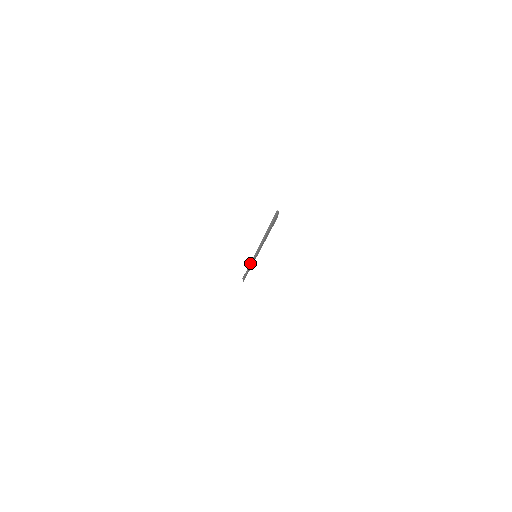
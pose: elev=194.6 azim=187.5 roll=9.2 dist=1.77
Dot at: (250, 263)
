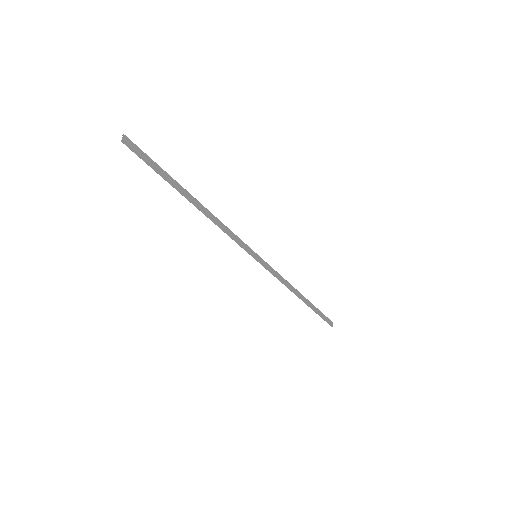
Dot at: (283, 279)
